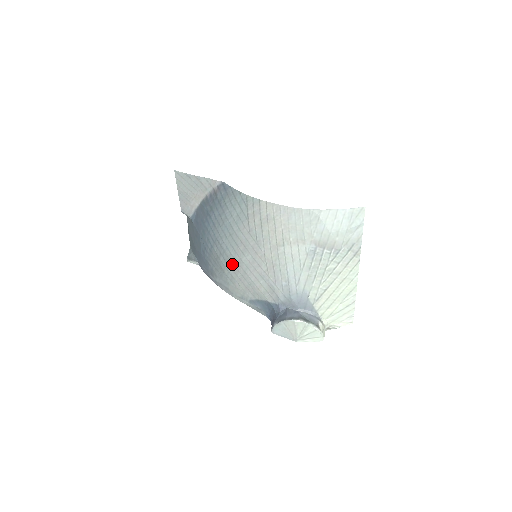
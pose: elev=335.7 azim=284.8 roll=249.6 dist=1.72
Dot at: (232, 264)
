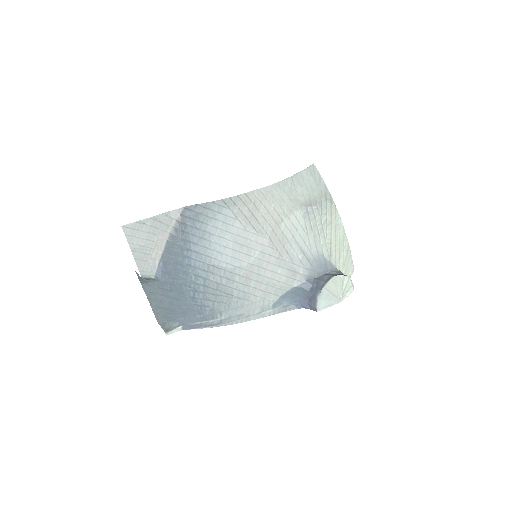
Dot at: (240, 277)
